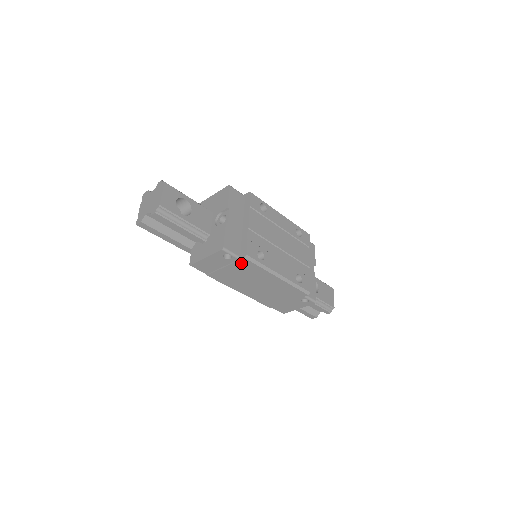
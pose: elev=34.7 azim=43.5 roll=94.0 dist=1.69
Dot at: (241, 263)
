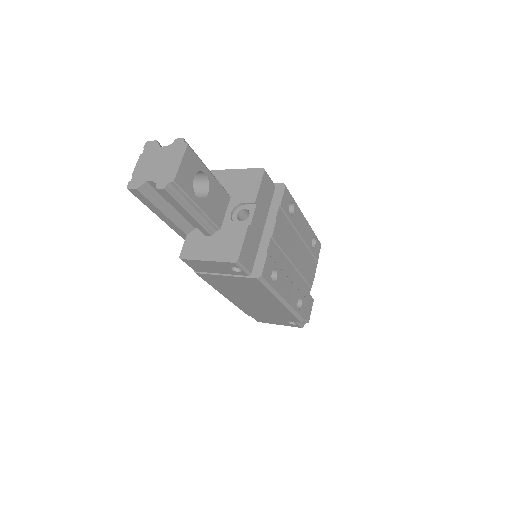
Dot at: (249, 280)
